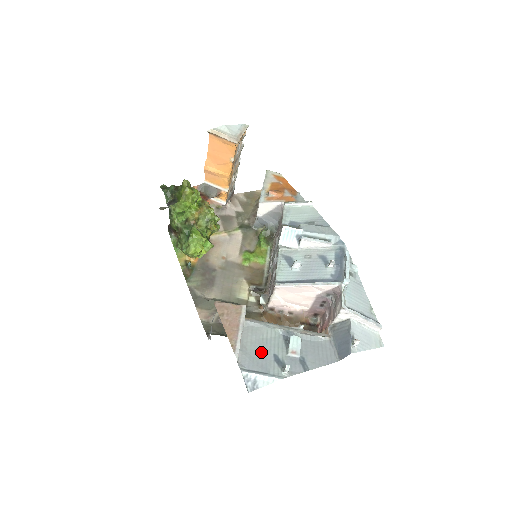
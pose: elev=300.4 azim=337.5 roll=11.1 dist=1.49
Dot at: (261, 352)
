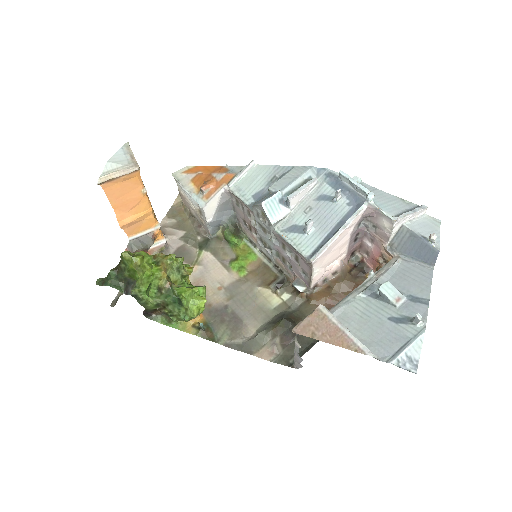
Dot at: (377, 329)
